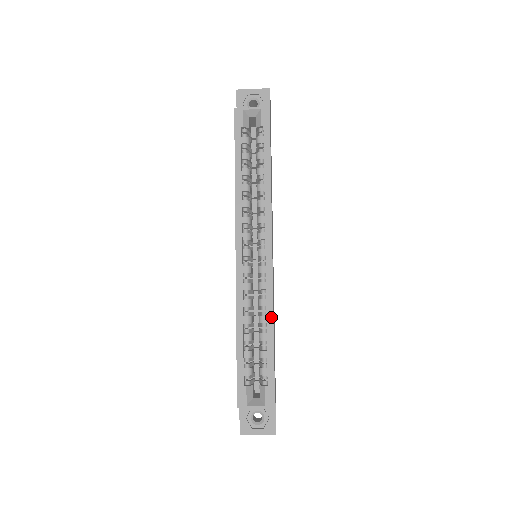
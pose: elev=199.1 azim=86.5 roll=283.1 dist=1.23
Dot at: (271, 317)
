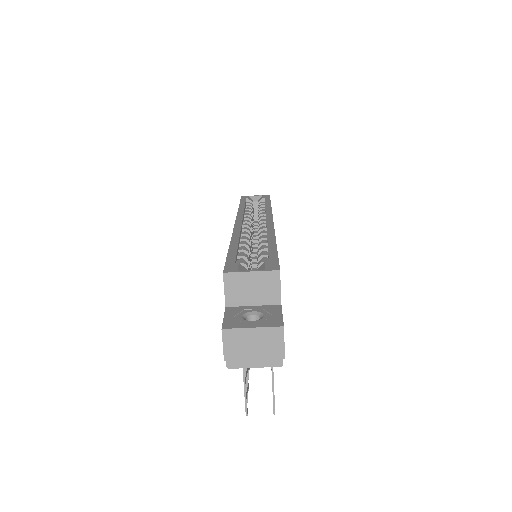
Dot at: (273, 236)
